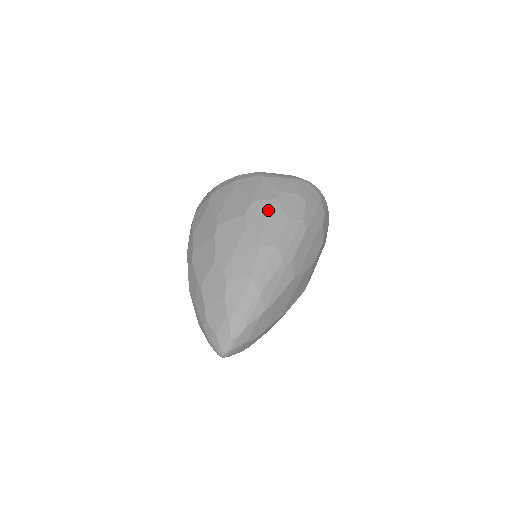
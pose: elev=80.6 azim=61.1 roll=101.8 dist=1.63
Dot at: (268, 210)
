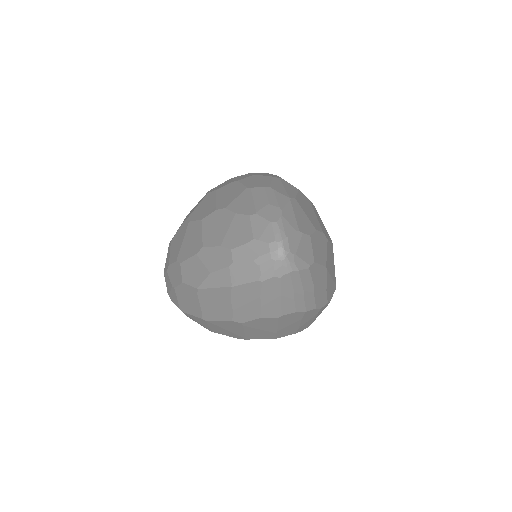
Dot at: occluded
